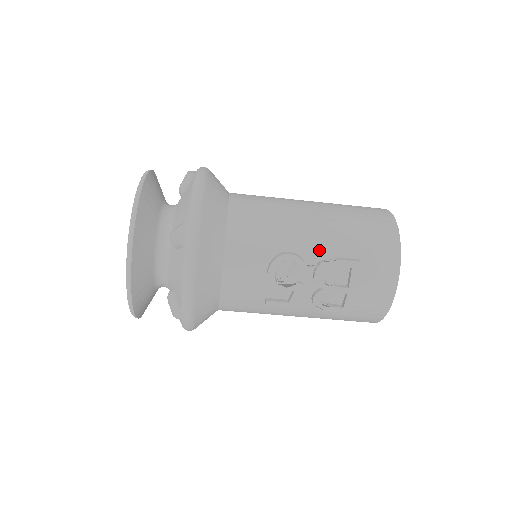
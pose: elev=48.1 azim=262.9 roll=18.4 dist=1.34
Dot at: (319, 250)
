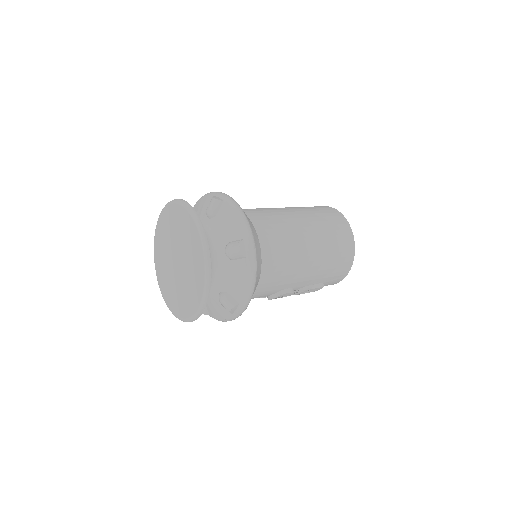
Dot at: (305, 284)
